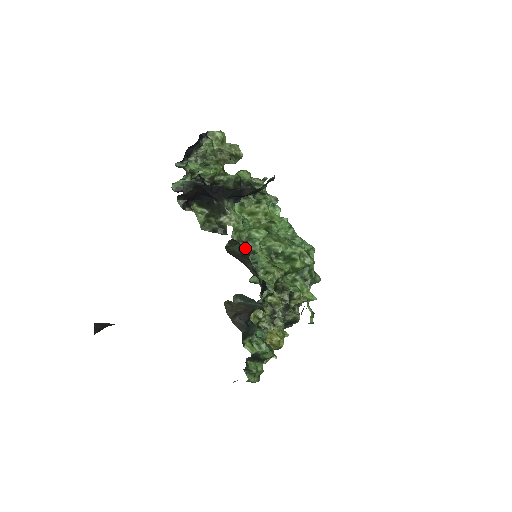
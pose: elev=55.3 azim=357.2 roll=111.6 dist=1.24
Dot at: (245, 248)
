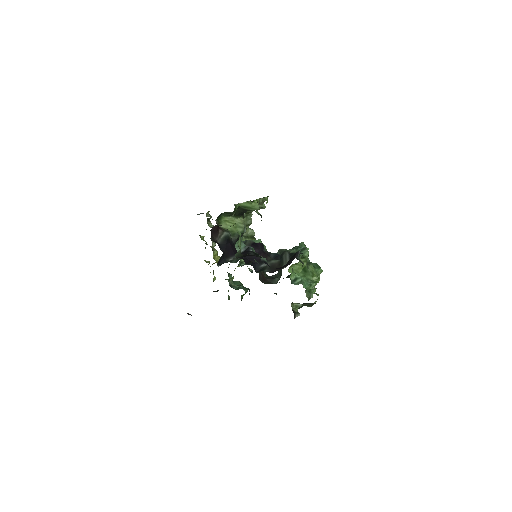
Dot at: occluded
